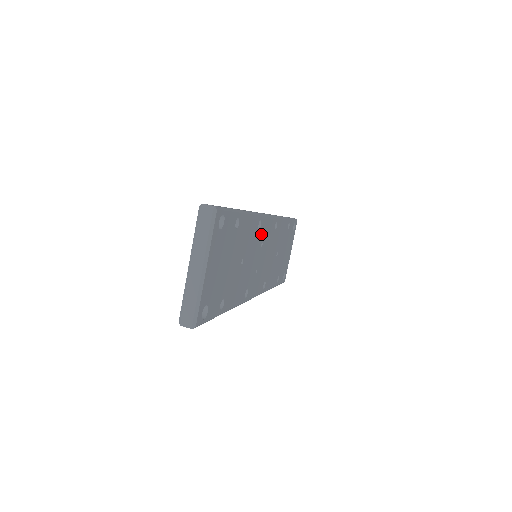
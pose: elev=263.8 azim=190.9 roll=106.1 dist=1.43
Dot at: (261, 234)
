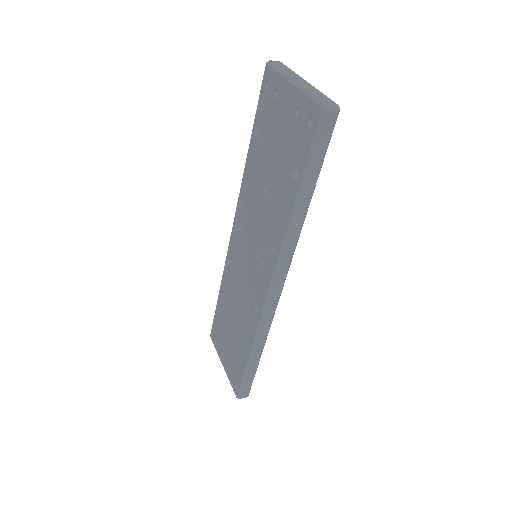
Dot at: occluded
